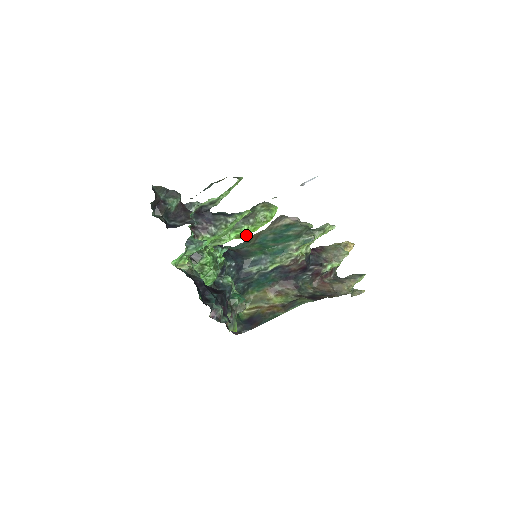
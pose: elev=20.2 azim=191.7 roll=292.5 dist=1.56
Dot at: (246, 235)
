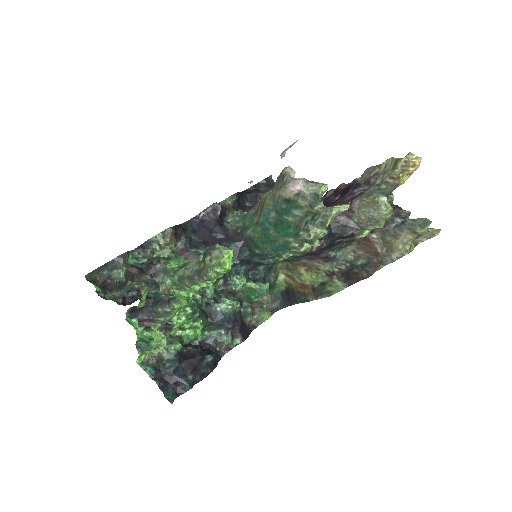
Dot at: occluded
